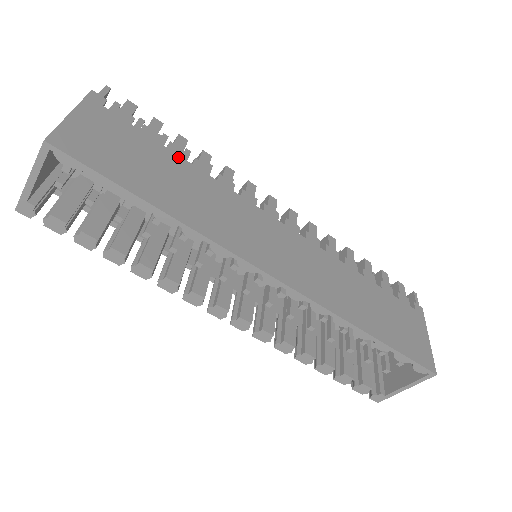
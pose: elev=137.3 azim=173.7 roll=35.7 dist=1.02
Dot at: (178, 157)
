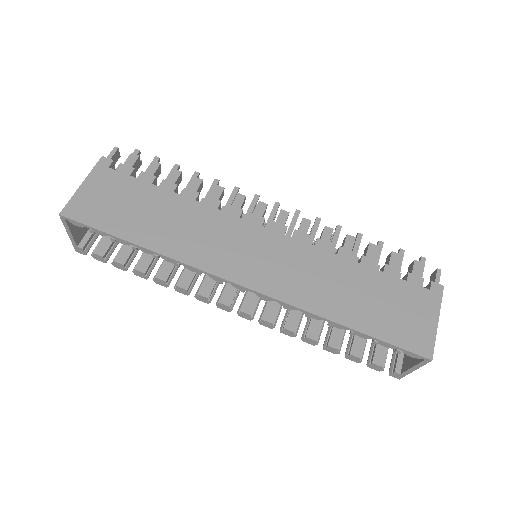
Dot at: (167, 192)
